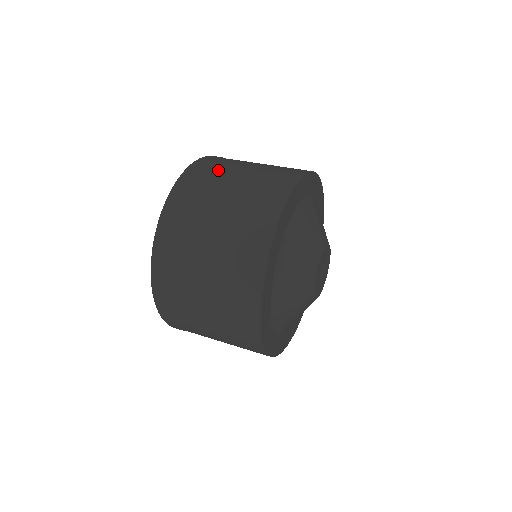
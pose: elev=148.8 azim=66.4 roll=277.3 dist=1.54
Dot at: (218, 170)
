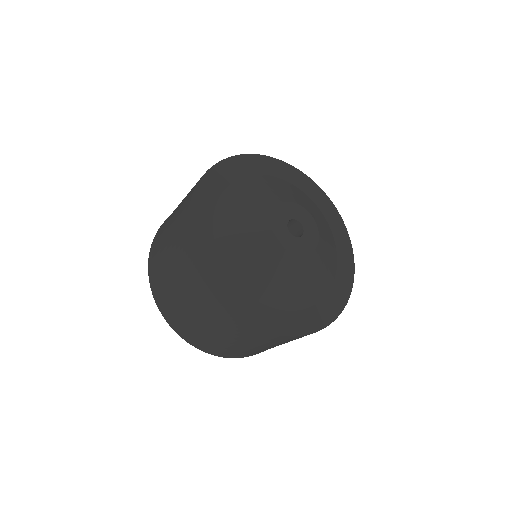
Dot at: occluded
